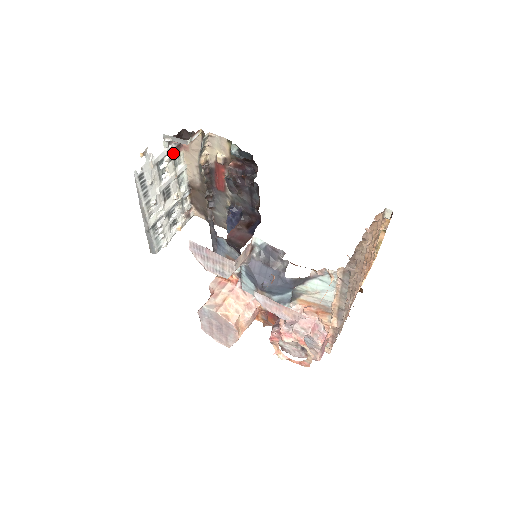
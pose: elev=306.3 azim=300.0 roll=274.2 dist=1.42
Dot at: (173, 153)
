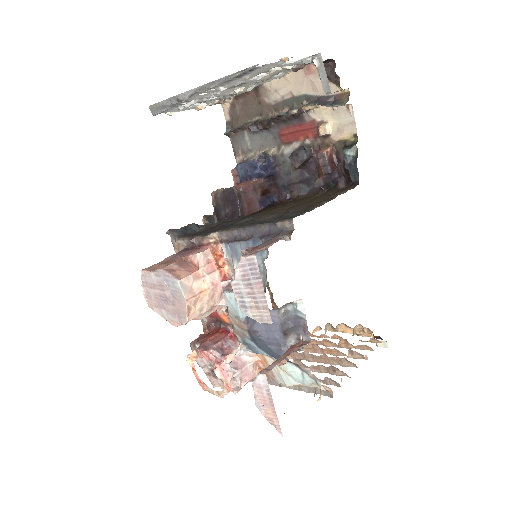
Dot at: (297, 67)
